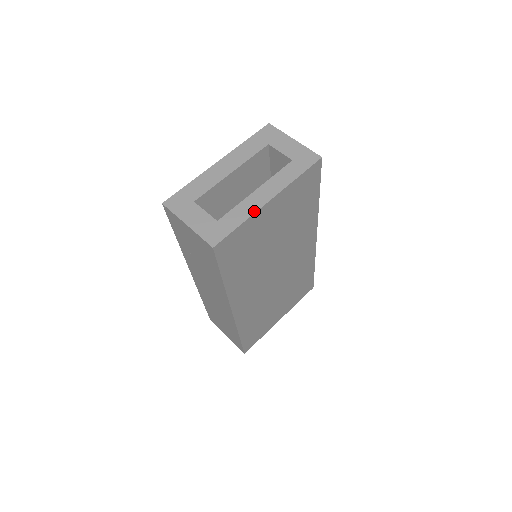
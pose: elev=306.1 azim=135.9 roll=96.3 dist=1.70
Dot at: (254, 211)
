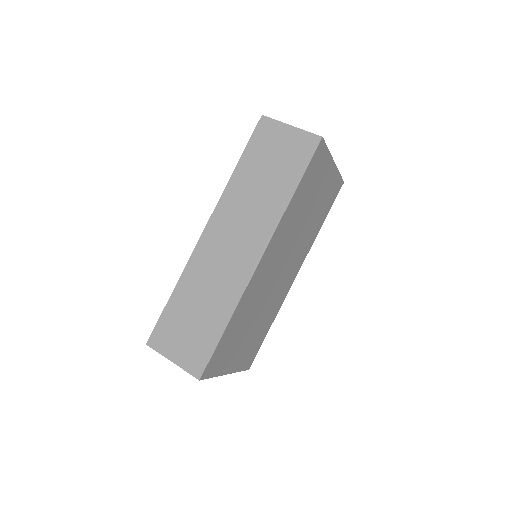
Dot at: (330, 155)
